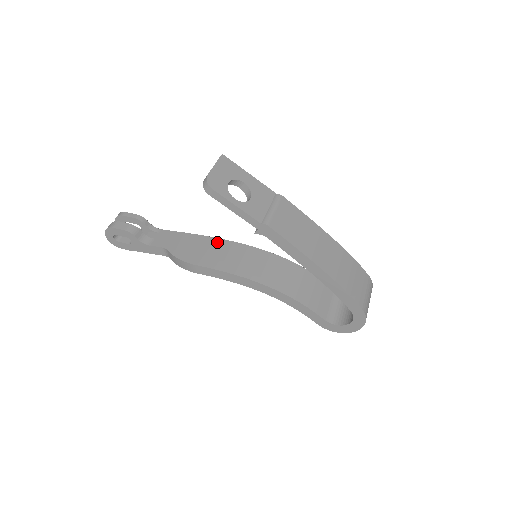
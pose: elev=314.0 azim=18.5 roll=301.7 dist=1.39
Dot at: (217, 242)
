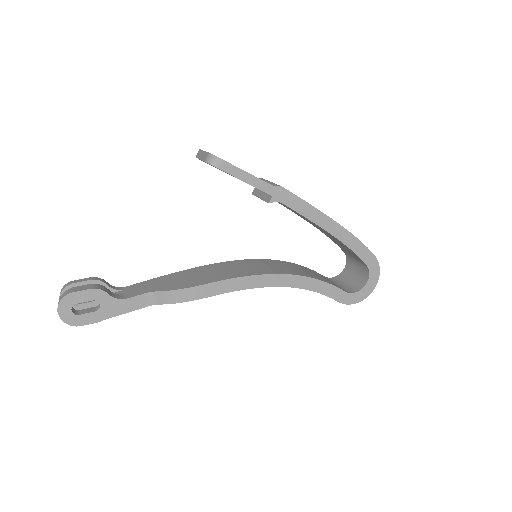
Dot at: (203, 268)
